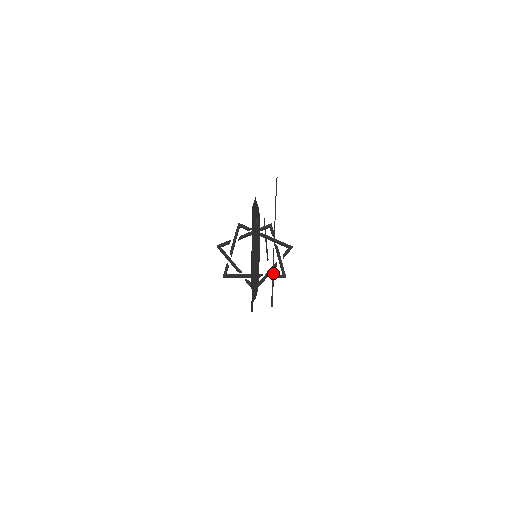
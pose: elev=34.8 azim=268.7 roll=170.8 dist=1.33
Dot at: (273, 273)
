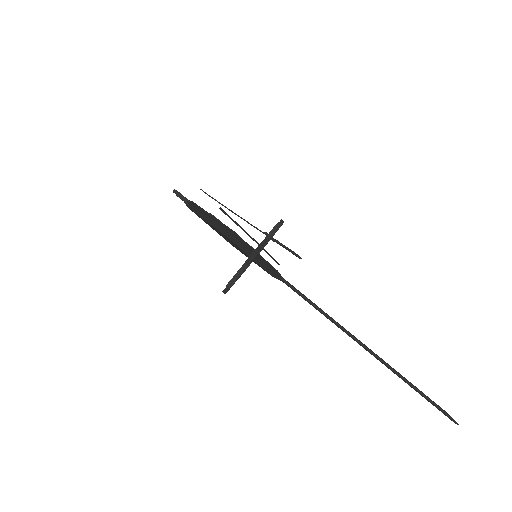
Dot at: (266, 235)
